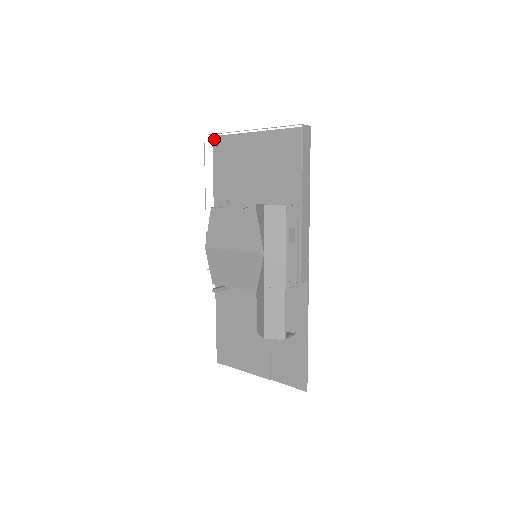
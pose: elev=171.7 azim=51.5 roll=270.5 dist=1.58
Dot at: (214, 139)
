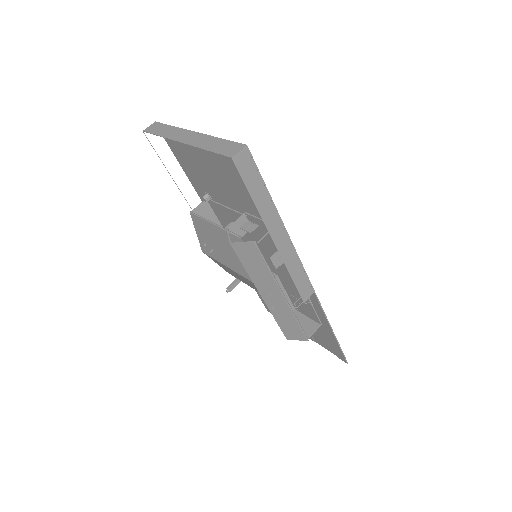
Dot at: occluded
